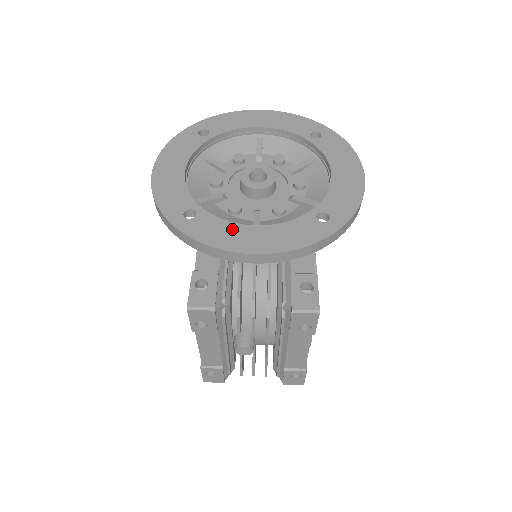
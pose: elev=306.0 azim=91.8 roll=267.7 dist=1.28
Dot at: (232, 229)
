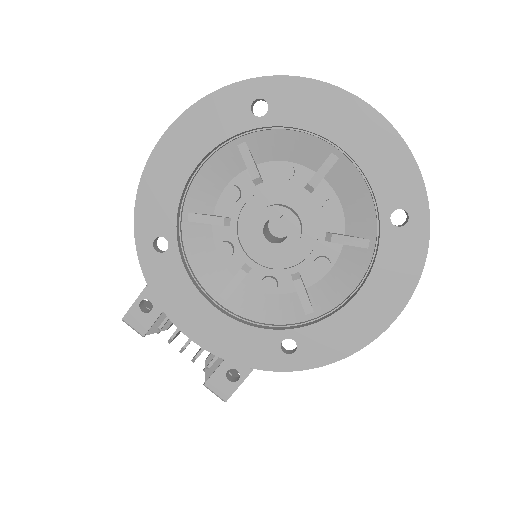
Dot at: (189, 295)
